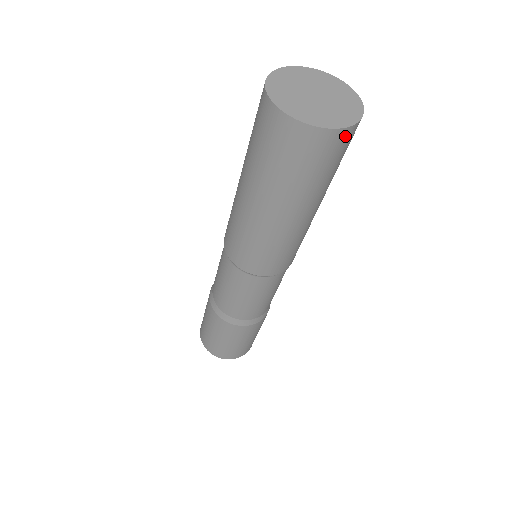
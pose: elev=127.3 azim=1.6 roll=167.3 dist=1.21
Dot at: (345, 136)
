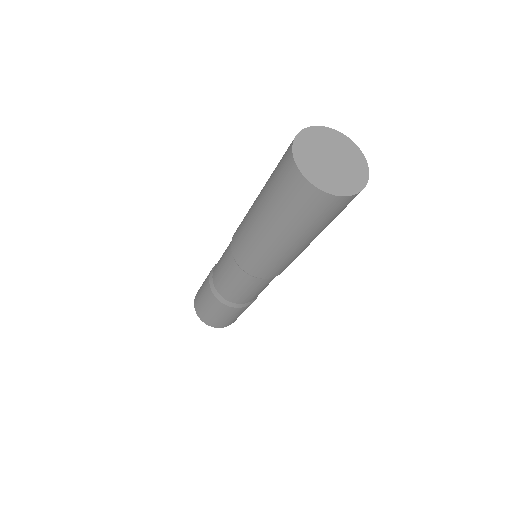
Dot at: (331, 201)
